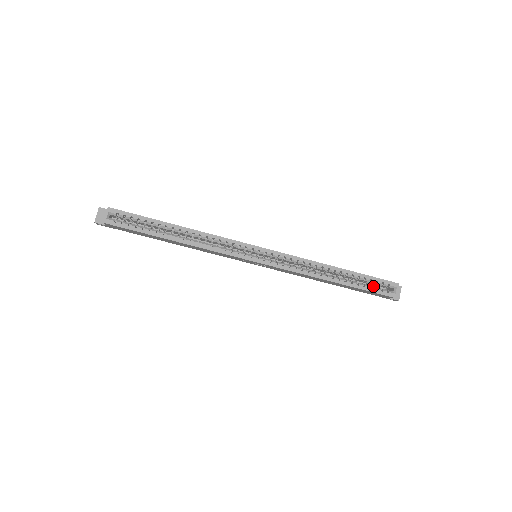
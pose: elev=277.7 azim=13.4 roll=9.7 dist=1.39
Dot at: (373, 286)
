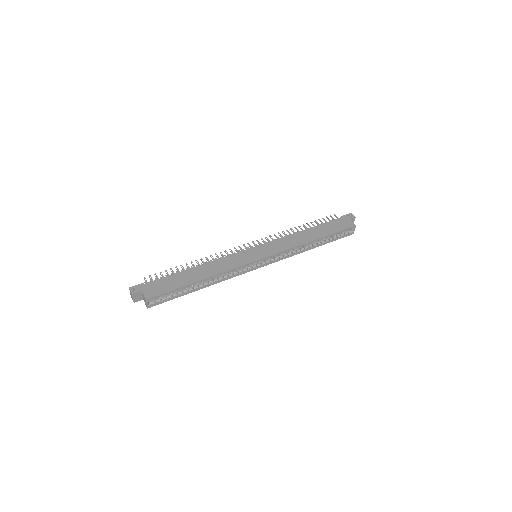
Dot at: (339, 235)
